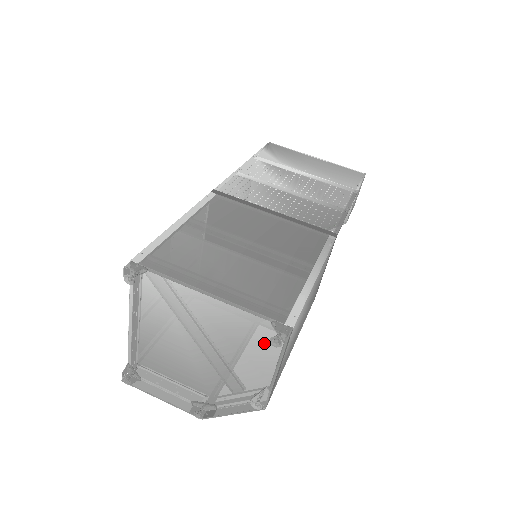
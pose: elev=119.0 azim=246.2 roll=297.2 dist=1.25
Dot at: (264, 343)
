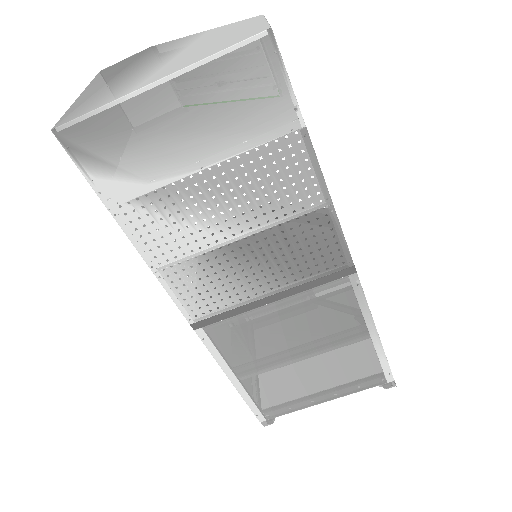
Dot at: occluded
